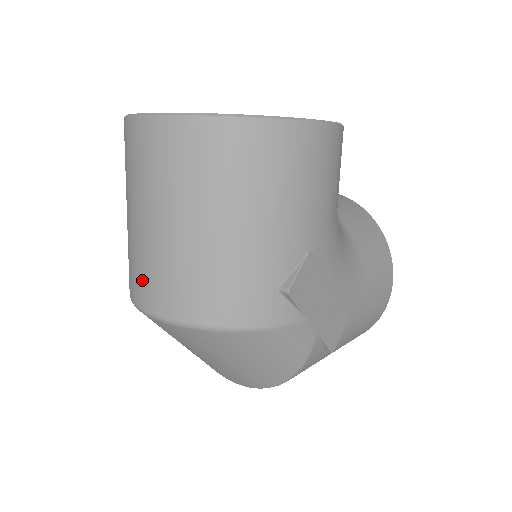
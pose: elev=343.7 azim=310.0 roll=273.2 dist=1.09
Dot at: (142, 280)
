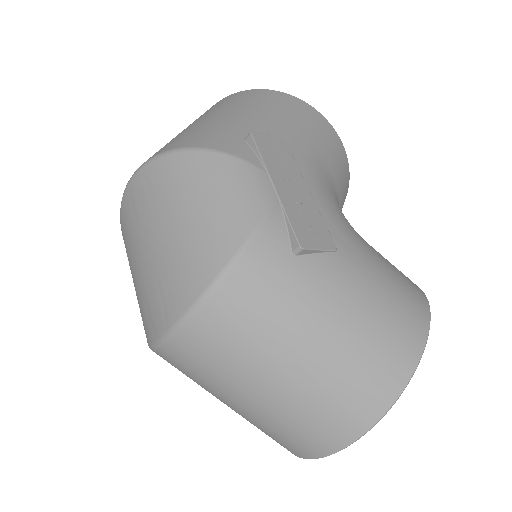
Dot at: occluded
